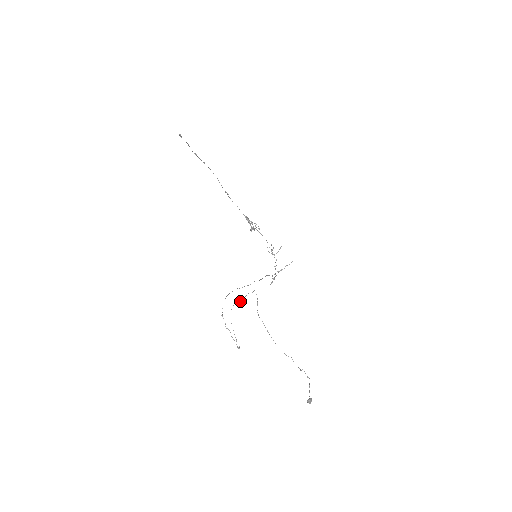
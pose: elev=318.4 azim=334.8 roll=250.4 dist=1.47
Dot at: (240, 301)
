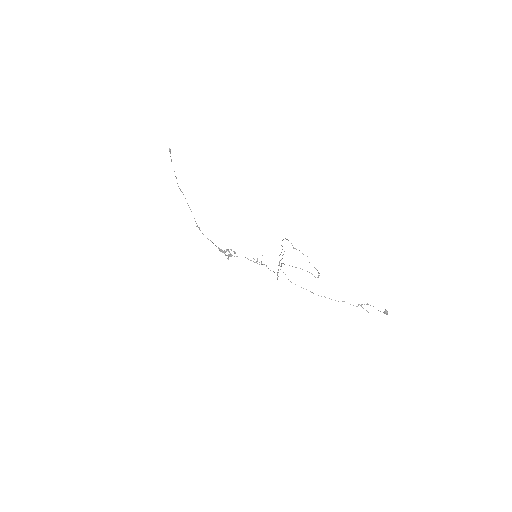
Dot at: occluded
